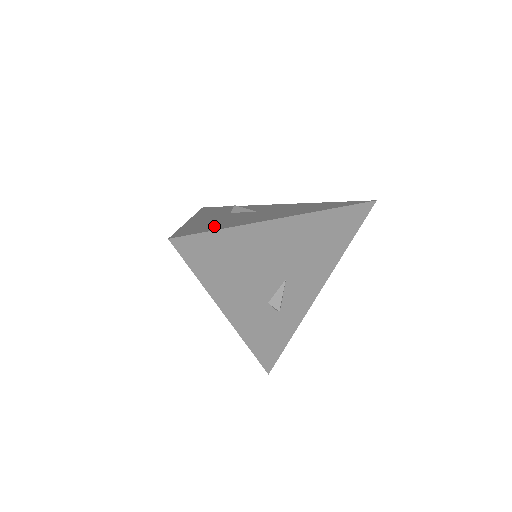
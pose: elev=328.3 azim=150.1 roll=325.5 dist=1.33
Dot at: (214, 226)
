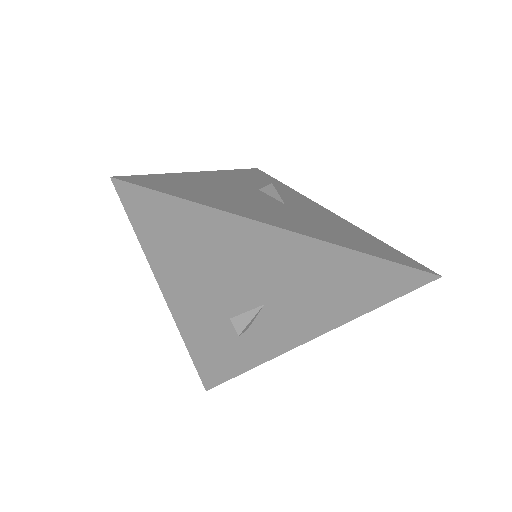
Dot at: (194, 193)
